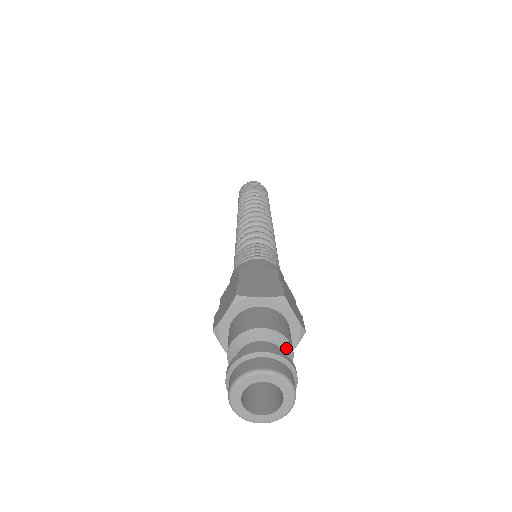
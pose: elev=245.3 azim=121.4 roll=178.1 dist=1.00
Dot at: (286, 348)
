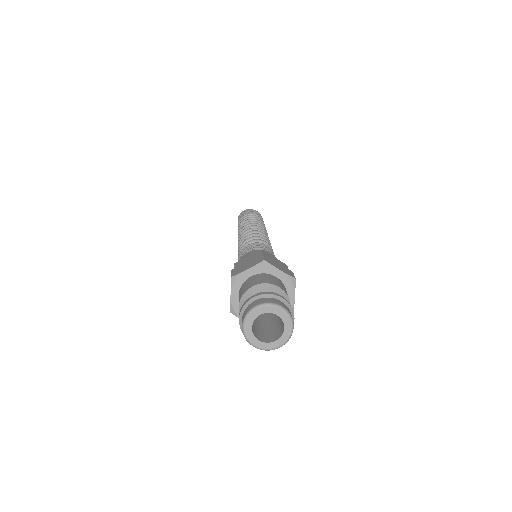
Dot at: (277, 292)
